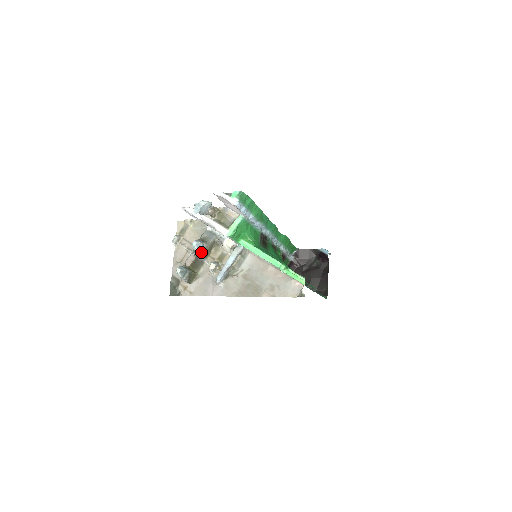
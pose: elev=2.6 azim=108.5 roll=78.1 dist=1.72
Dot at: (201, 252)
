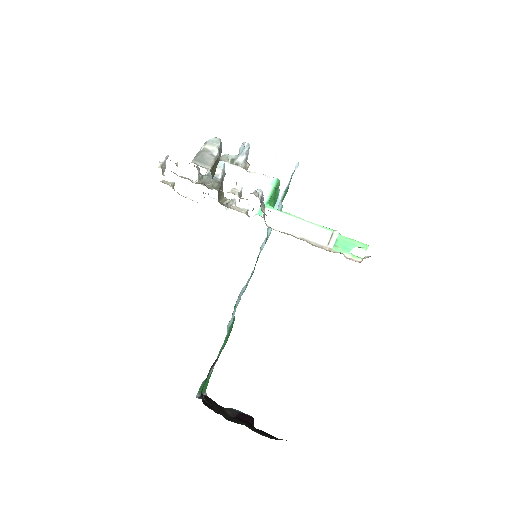
Dot at: (221, 177)
